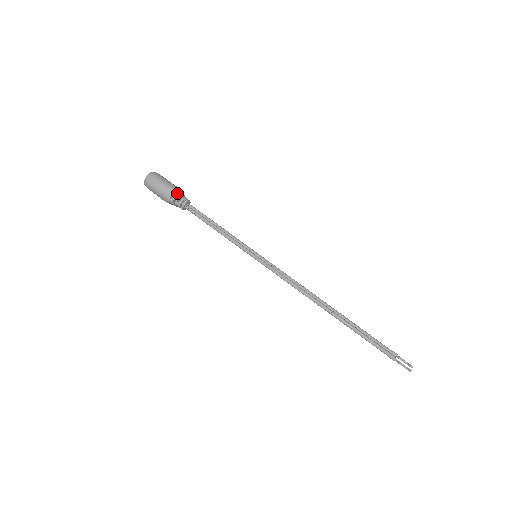
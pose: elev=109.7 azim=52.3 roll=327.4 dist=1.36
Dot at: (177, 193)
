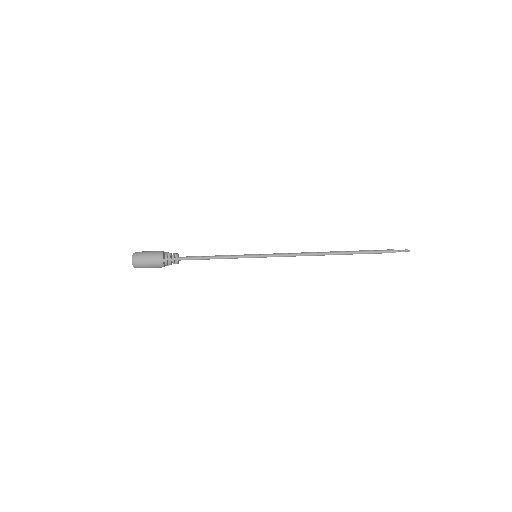
Dot at: (166, 253)
